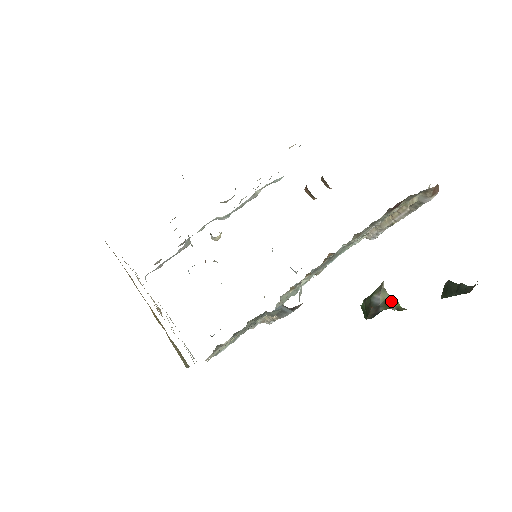
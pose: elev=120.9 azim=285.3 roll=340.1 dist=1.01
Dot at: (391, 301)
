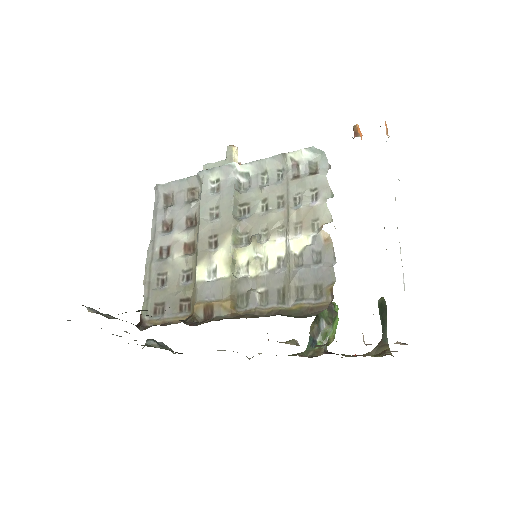
Dot at: (329, 332)
